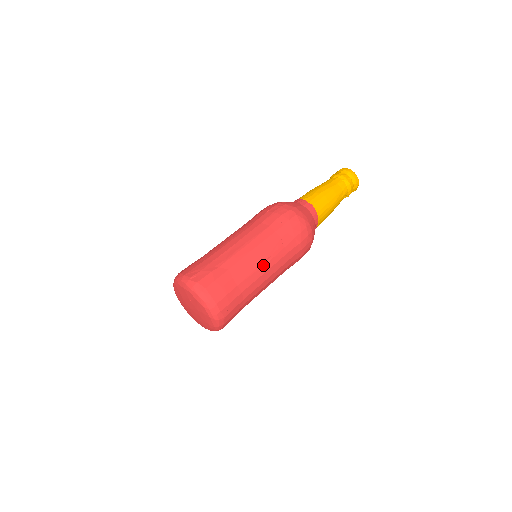
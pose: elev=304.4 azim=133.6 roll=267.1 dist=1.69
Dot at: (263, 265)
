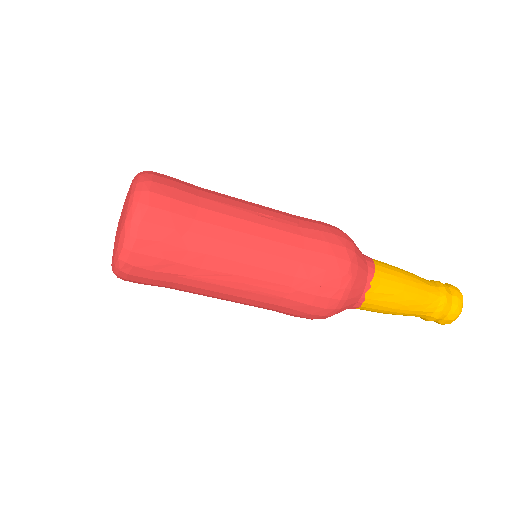
Dot at: (253, 214)
